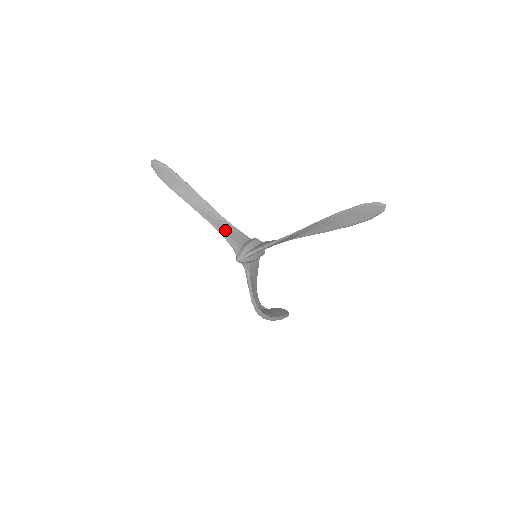
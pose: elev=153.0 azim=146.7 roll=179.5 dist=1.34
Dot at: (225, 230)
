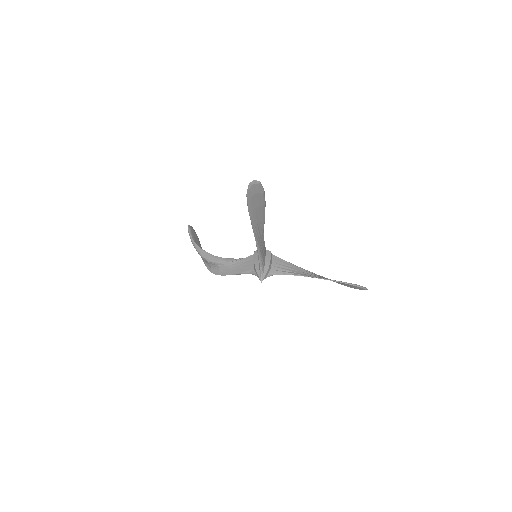
Dot at: (262, 250)
